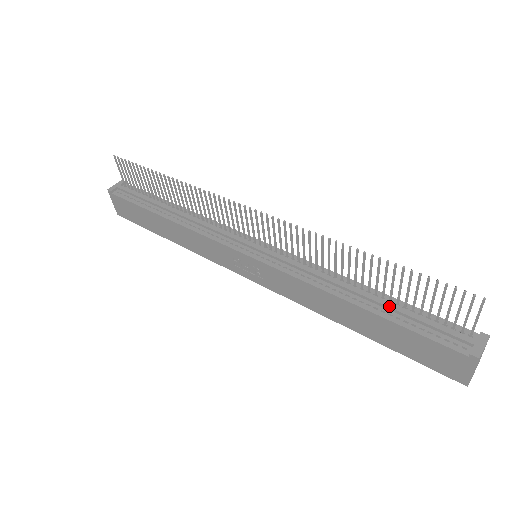
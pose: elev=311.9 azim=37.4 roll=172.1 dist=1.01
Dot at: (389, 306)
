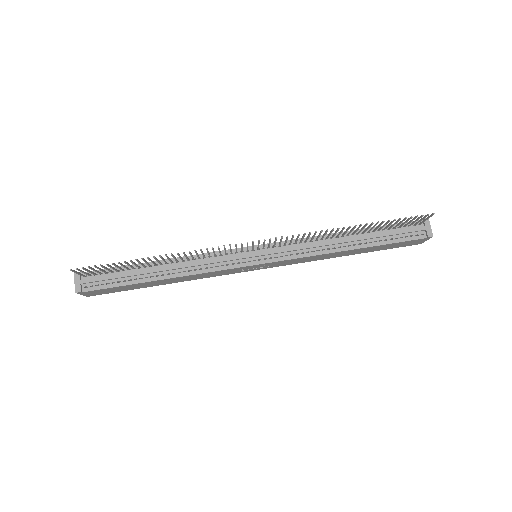
Dot at: (372, 237)
